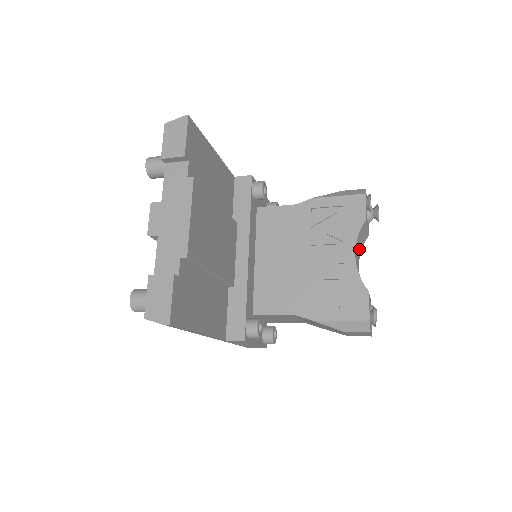
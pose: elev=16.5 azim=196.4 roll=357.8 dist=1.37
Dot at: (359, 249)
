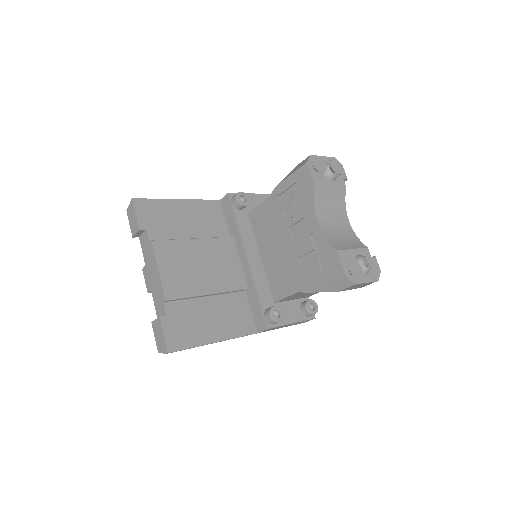
Dot at: (336, 207)
